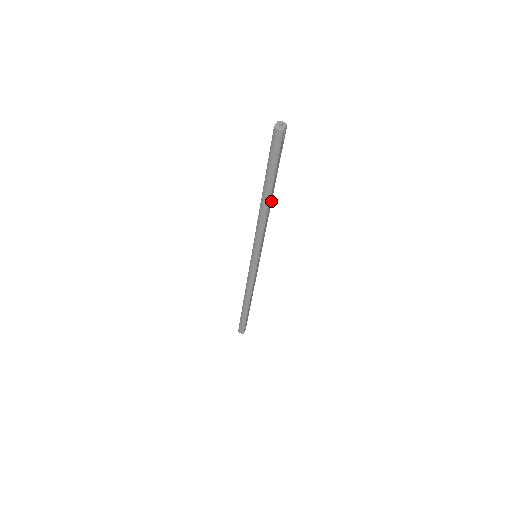
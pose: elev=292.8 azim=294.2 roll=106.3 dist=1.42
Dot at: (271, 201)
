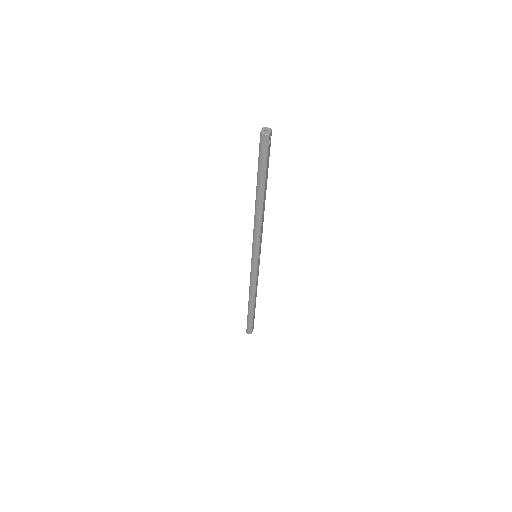
Dot at: occluded
